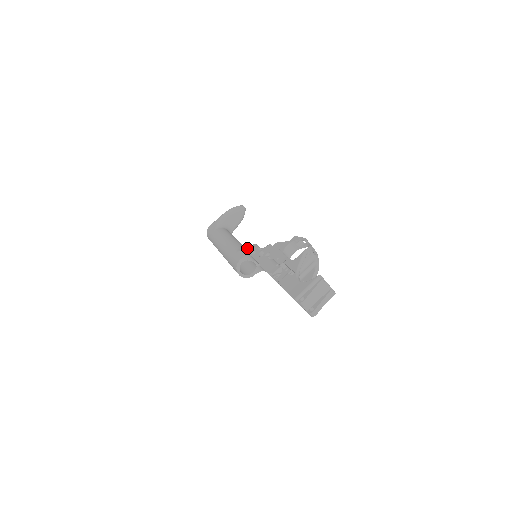
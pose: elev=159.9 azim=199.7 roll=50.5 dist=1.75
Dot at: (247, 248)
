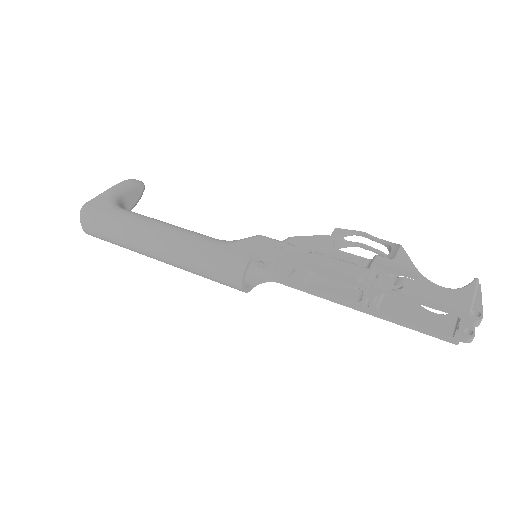
Dot at: (251, 240)
